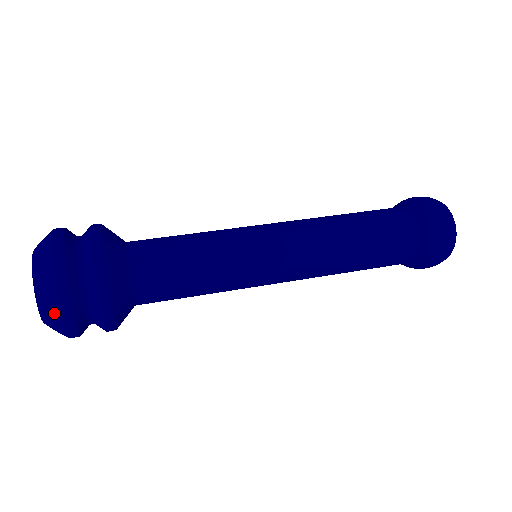
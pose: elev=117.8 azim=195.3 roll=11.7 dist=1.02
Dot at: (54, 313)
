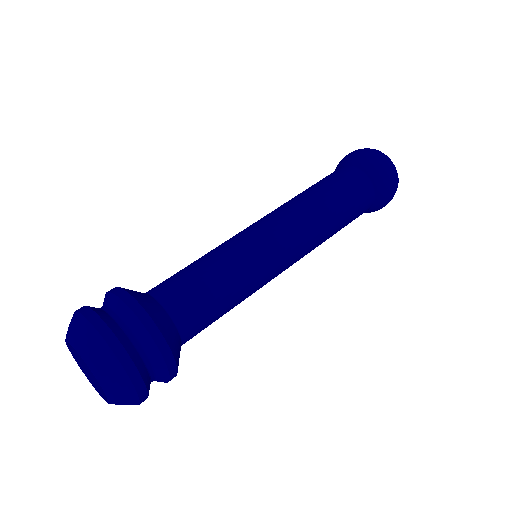
Dot at: (102, 352)
